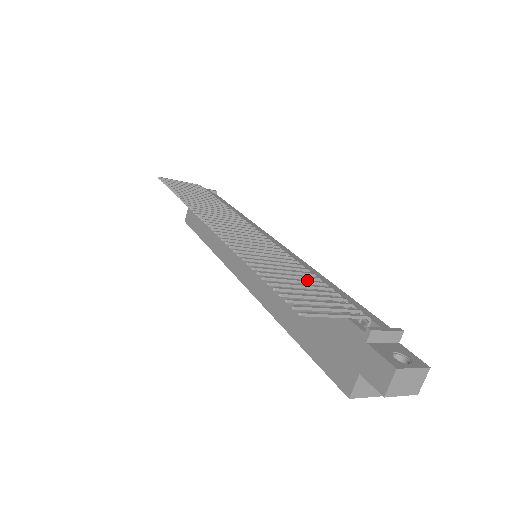
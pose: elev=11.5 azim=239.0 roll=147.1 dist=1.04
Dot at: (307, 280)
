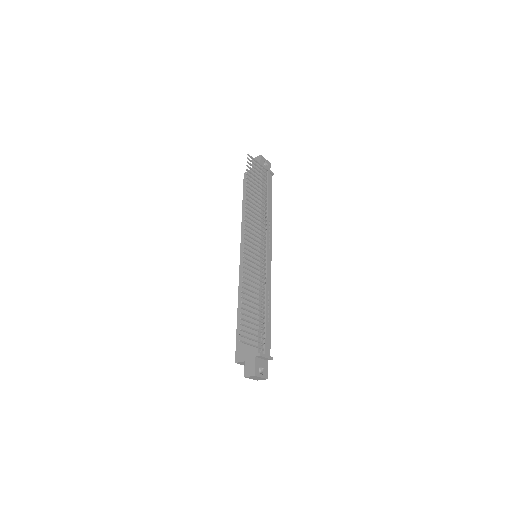
Dot at: (258, 314)
